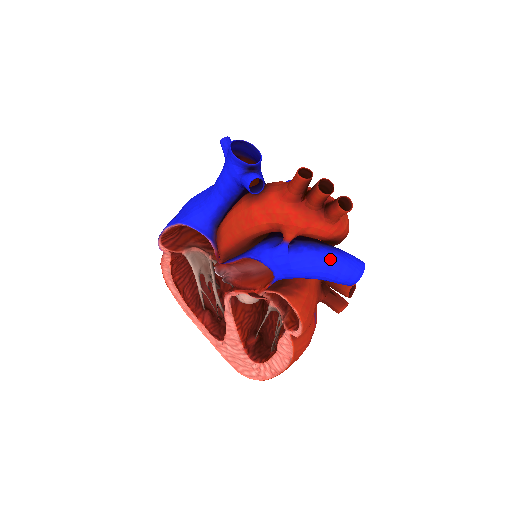
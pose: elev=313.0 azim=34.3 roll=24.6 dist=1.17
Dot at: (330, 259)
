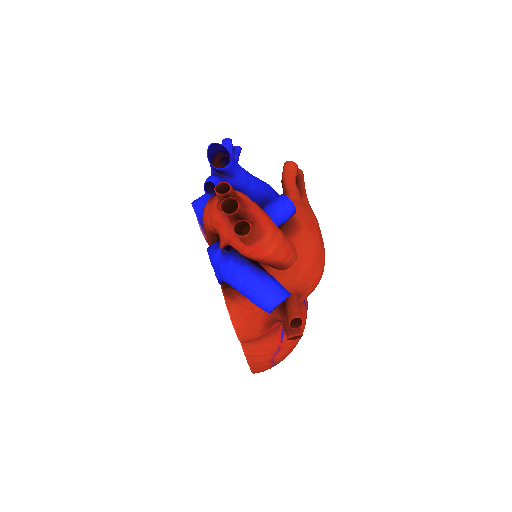
Dot at: (247, 278)
